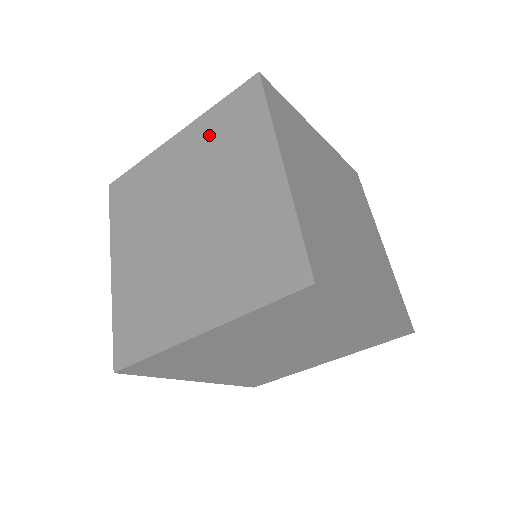
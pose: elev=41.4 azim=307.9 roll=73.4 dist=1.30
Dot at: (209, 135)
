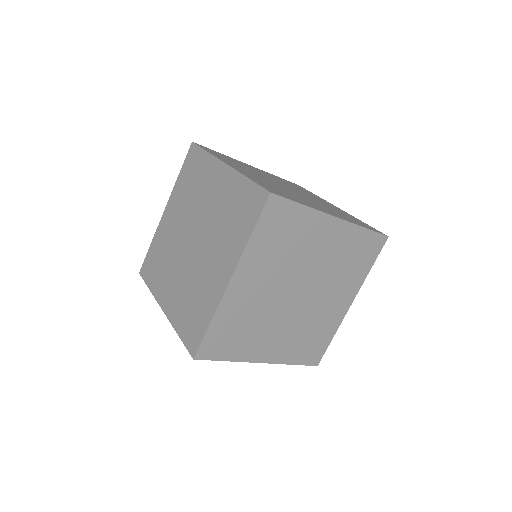
Dot at: (182, 191)
